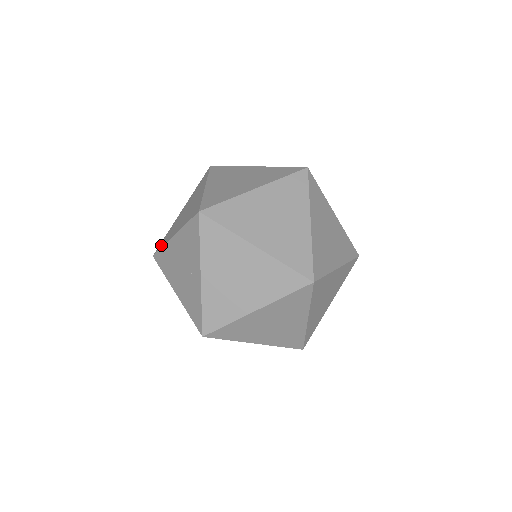
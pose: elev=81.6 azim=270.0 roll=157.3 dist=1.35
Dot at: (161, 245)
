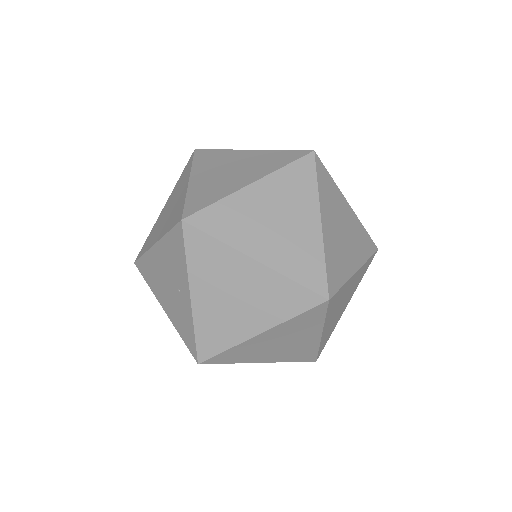
Dot at: (142, 251)
